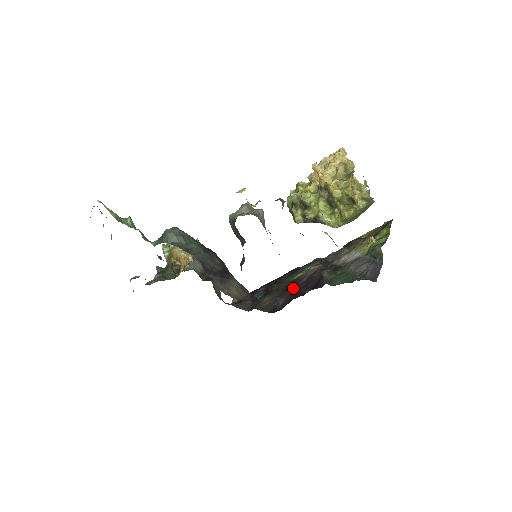
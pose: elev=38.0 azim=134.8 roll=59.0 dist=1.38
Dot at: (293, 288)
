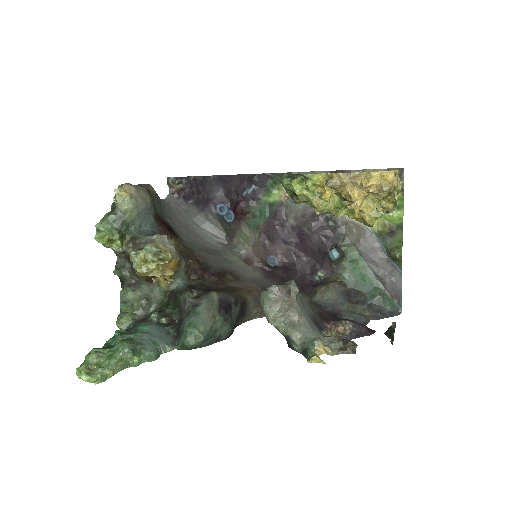
Dot at: (284, 241)
